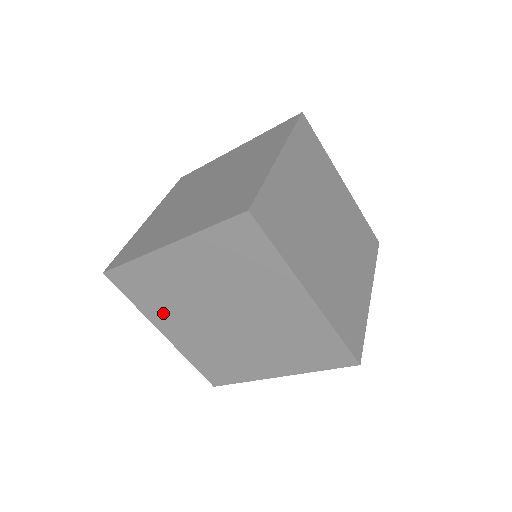
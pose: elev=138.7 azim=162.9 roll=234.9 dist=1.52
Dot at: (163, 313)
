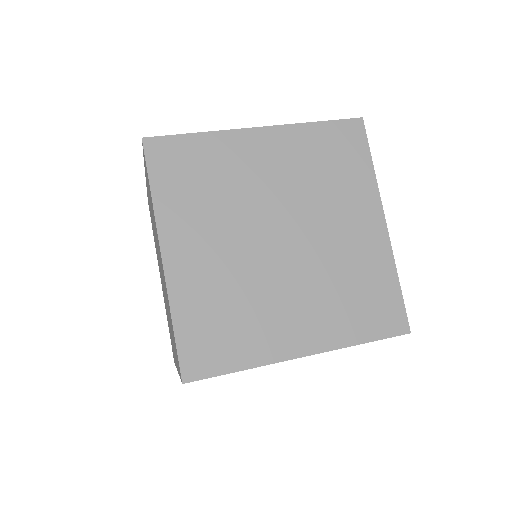
Dot at: occluded
